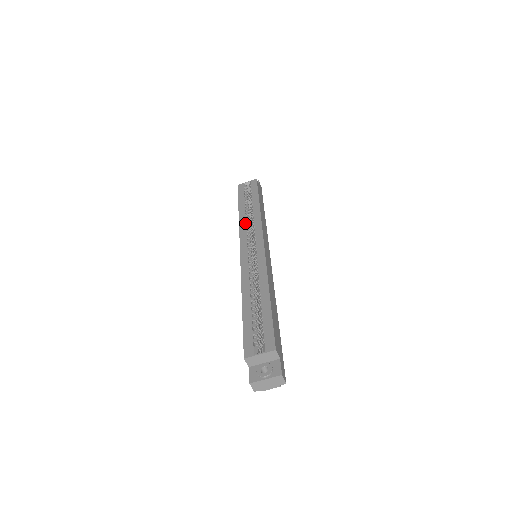
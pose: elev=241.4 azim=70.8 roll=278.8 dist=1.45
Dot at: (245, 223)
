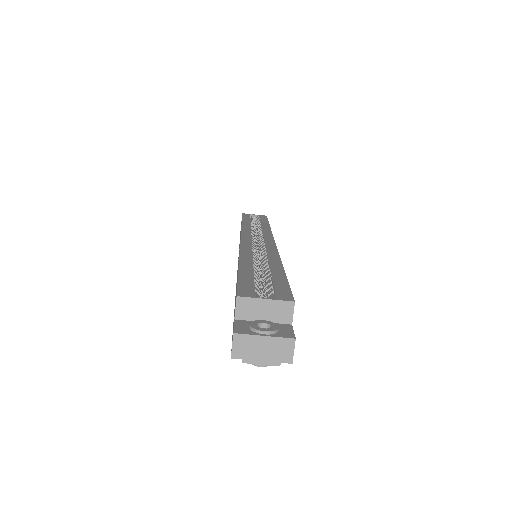
Dot at: (250, 228)
